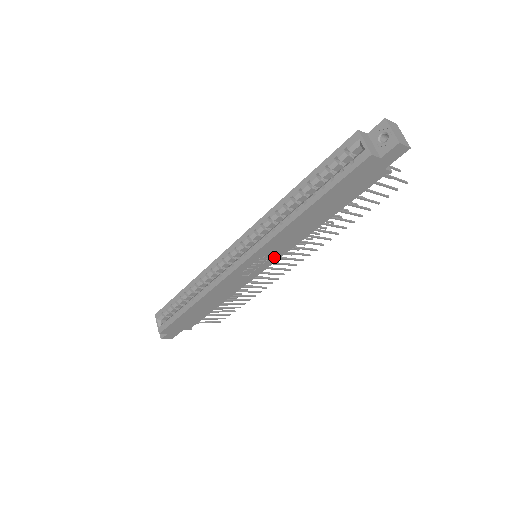
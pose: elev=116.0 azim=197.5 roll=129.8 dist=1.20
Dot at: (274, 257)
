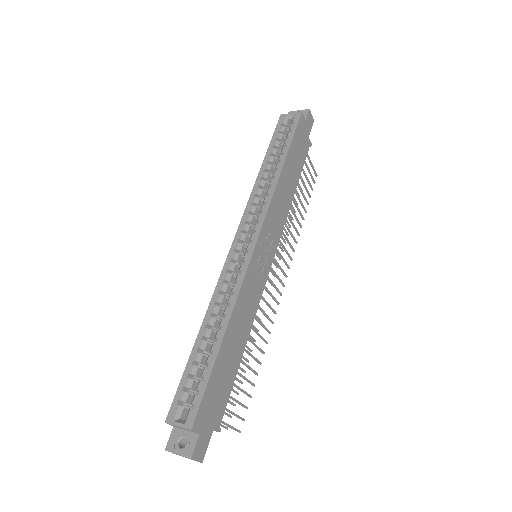
Dot at: (274, 242)
